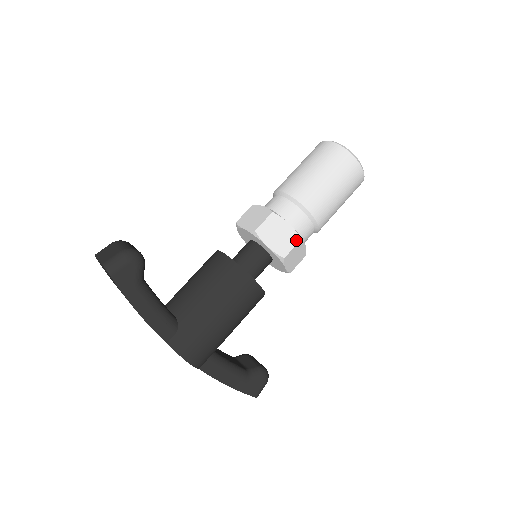
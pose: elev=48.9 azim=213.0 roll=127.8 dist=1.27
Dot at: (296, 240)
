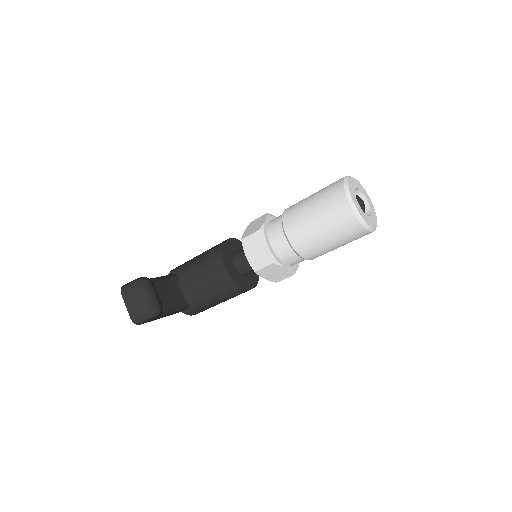
Dot at: (289, 275)
